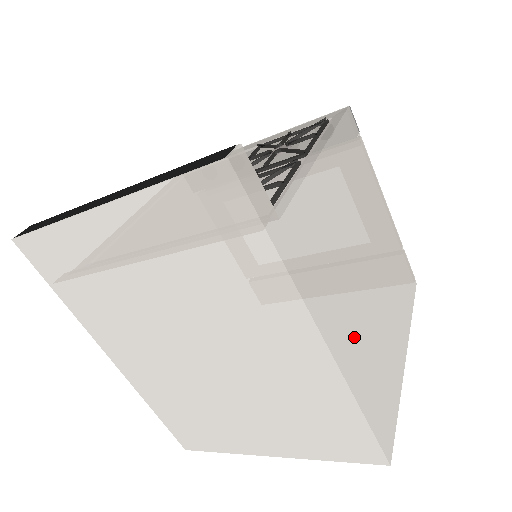
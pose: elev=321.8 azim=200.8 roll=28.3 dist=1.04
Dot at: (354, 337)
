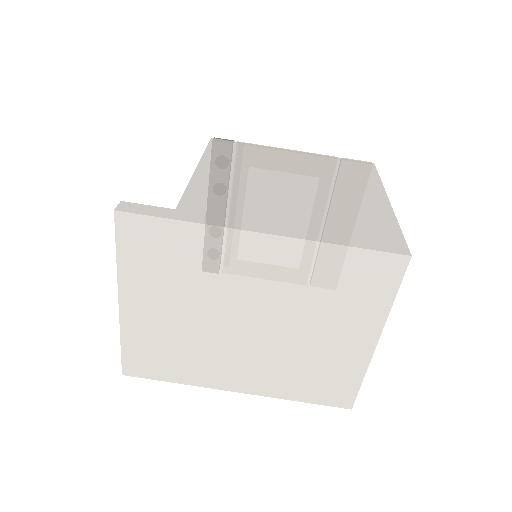
Dot at: (300, 219)
